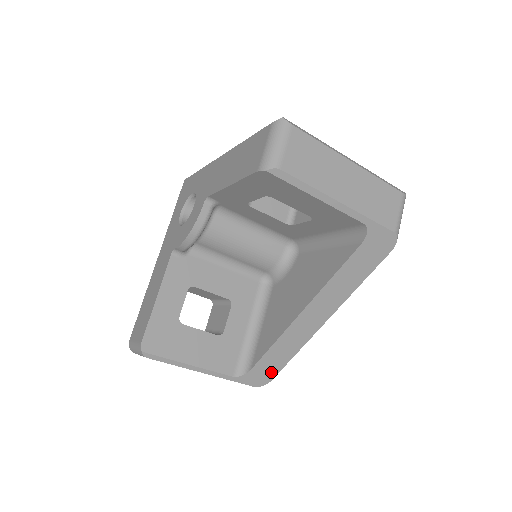
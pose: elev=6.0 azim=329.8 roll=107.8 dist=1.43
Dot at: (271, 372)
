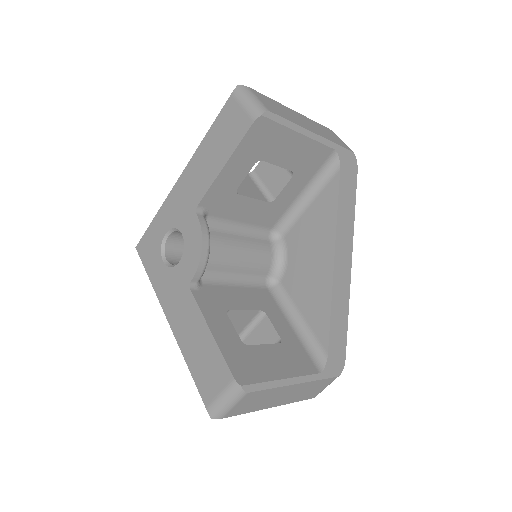
Dot at: (341, 348)
